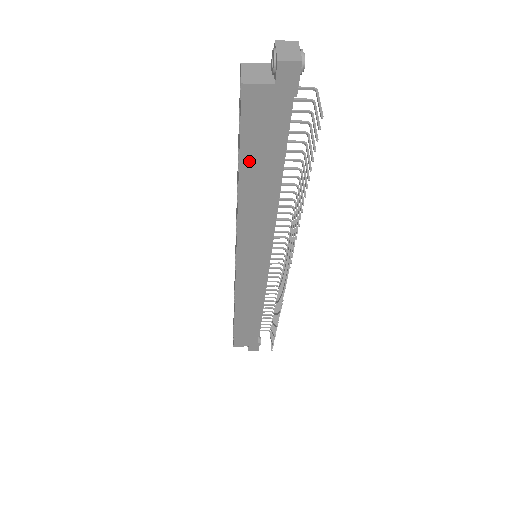
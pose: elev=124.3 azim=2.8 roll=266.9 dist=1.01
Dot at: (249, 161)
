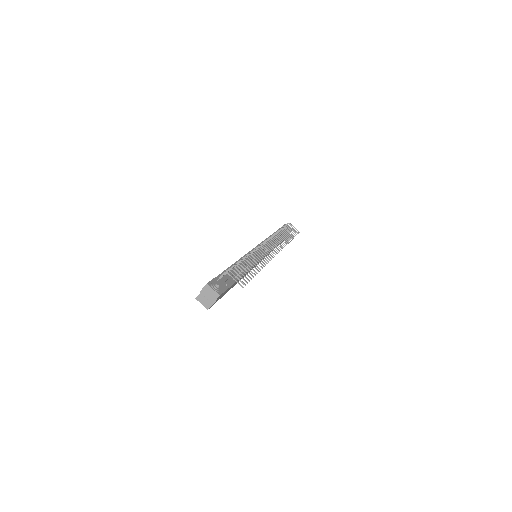
Dot at: occluded
